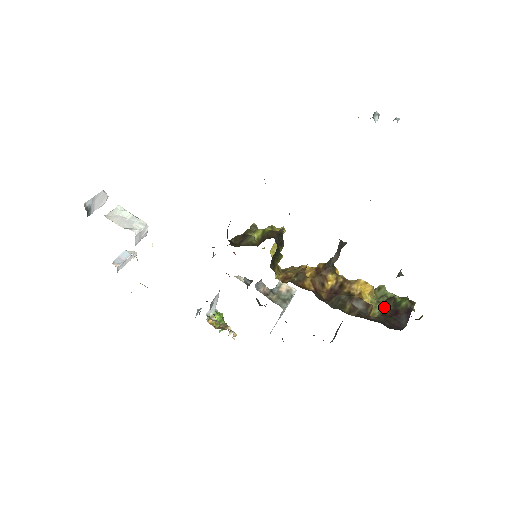
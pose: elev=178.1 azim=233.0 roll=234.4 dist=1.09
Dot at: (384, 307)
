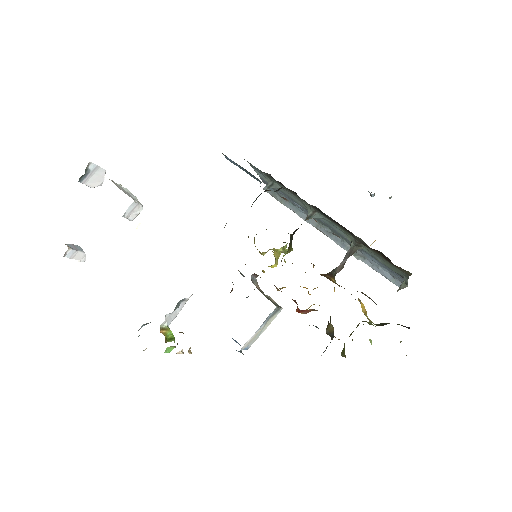
Dot at: (380, 324)
